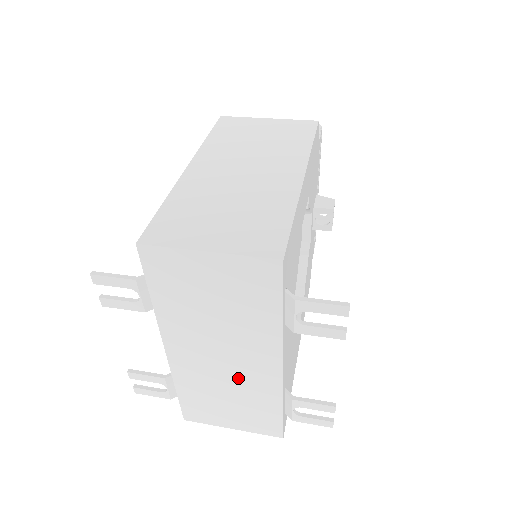
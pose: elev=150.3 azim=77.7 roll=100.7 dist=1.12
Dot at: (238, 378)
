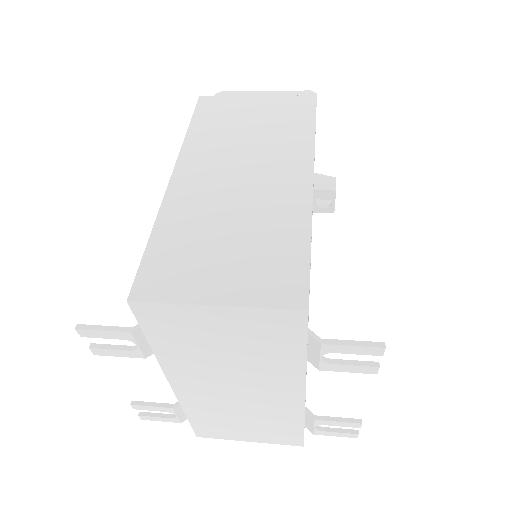
Dot at: (255, 406)
